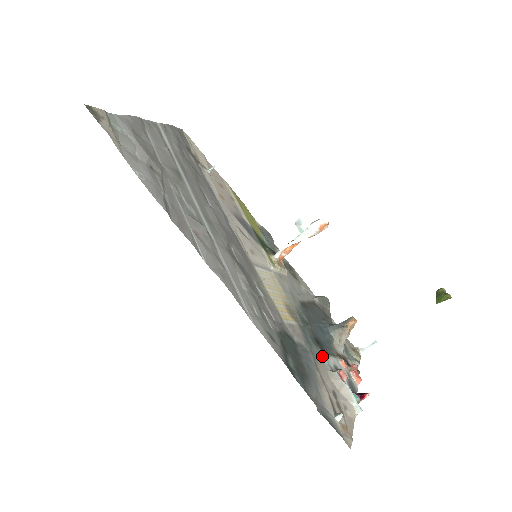
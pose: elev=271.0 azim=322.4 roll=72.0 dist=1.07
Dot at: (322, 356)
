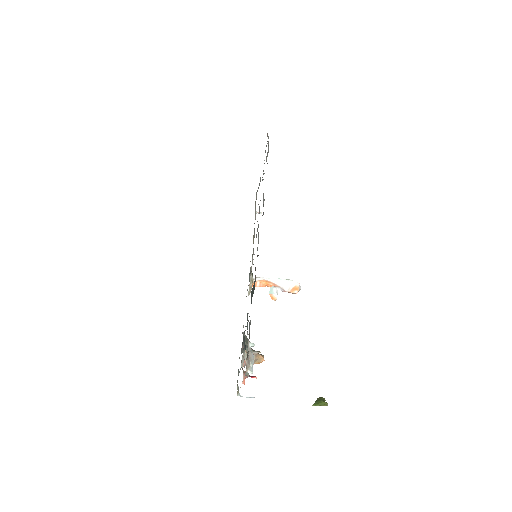
Dot at: occluded
